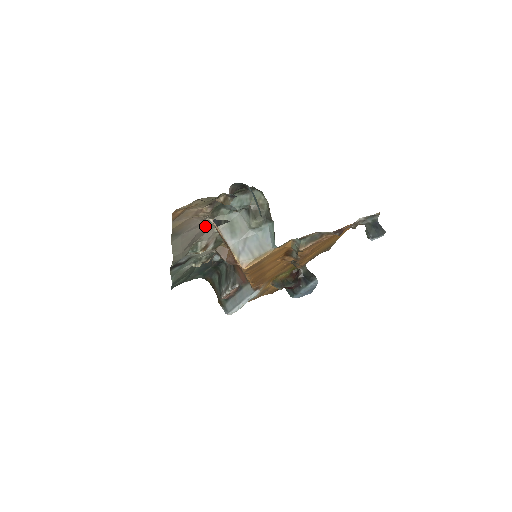
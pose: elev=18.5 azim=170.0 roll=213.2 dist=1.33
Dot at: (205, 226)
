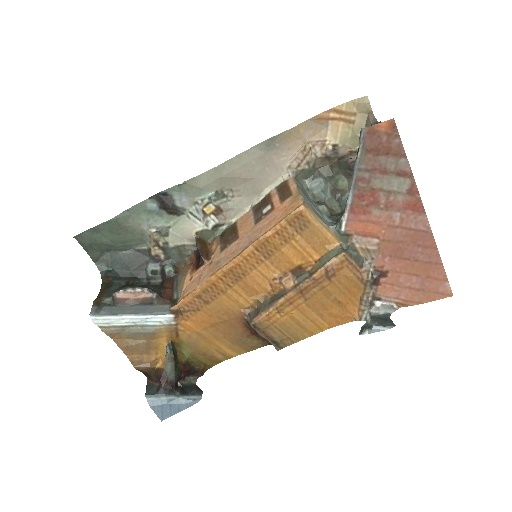
Dot at: (264, 185)
